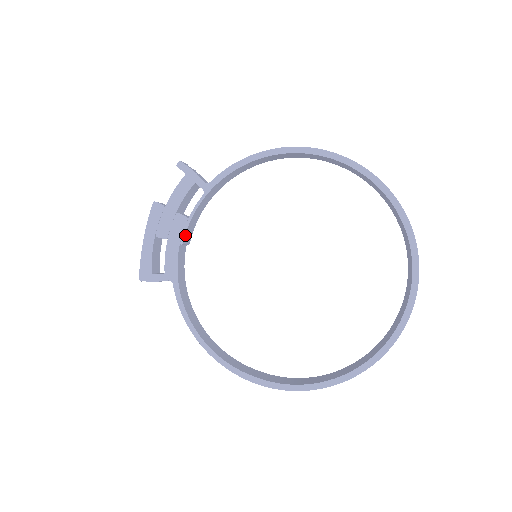
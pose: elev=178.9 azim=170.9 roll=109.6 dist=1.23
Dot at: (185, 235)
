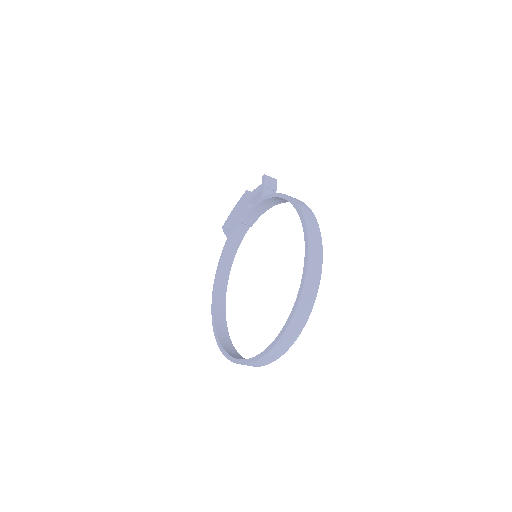
Dot at: (243, 218)
